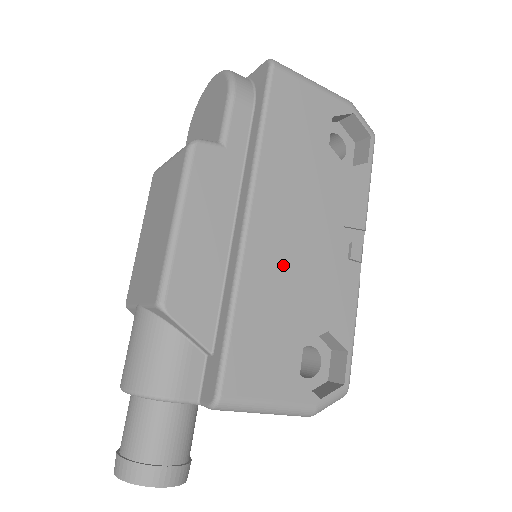
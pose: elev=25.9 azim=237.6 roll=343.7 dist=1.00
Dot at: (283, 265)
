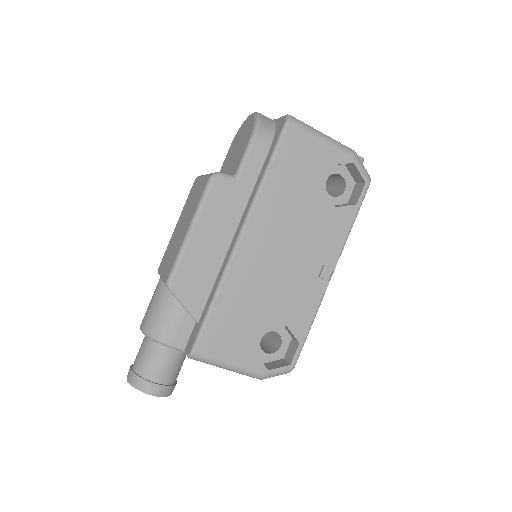
Dot at: (261, 274)
